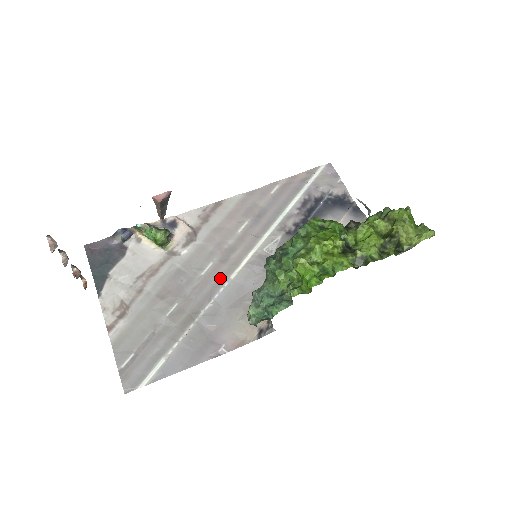
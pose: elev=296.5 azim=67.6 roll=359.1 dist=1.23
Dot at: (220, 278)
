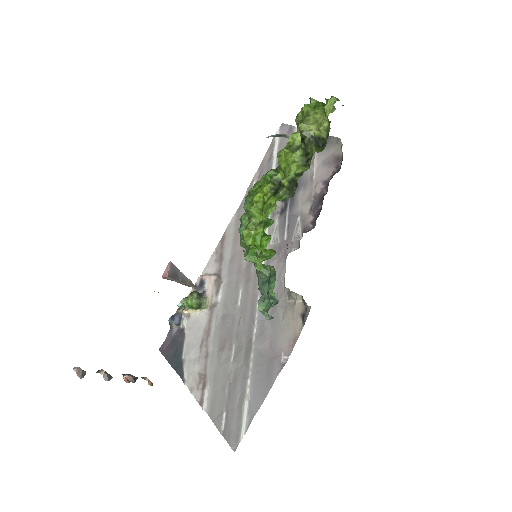
Dot at: (252, 297)
